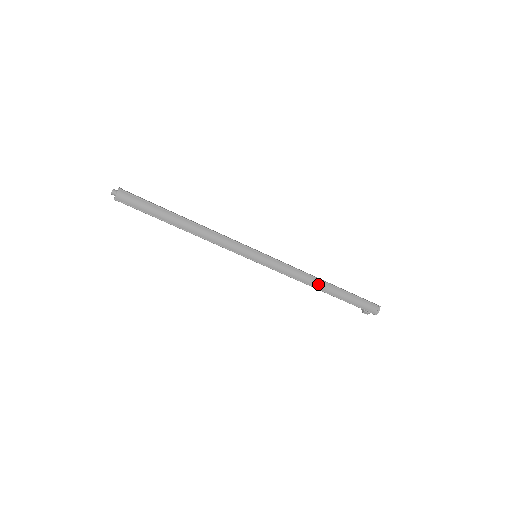
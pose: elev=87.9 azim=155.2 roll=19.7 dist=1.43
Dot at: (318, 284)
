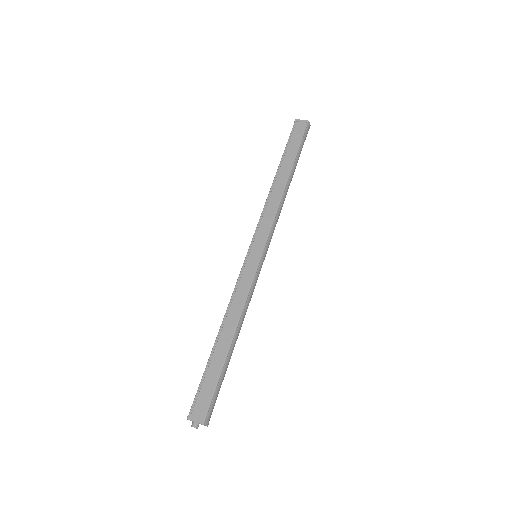
Dot at: (287, 191)
